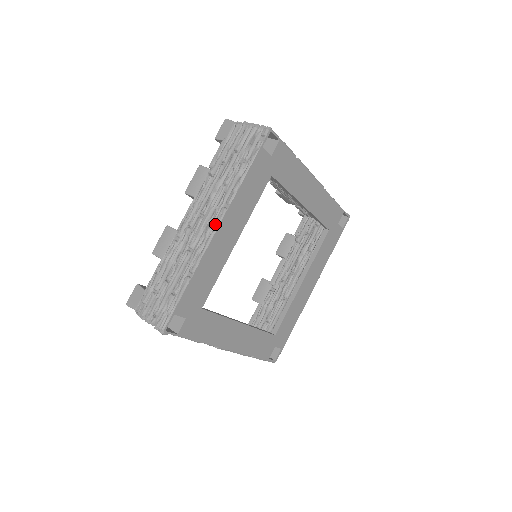
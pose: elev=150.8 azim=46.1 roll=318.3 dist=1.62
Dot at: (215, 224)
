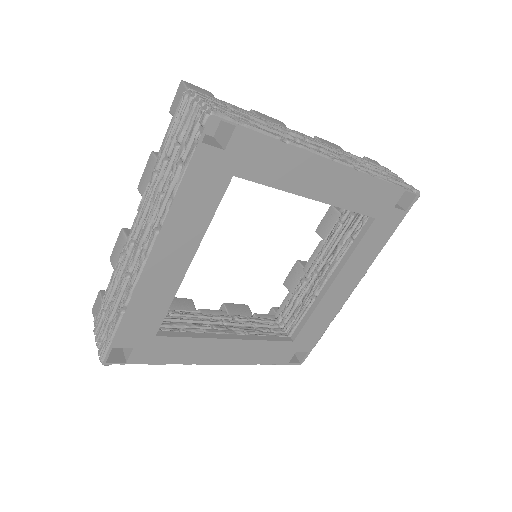
Dot at: (146, 249)
